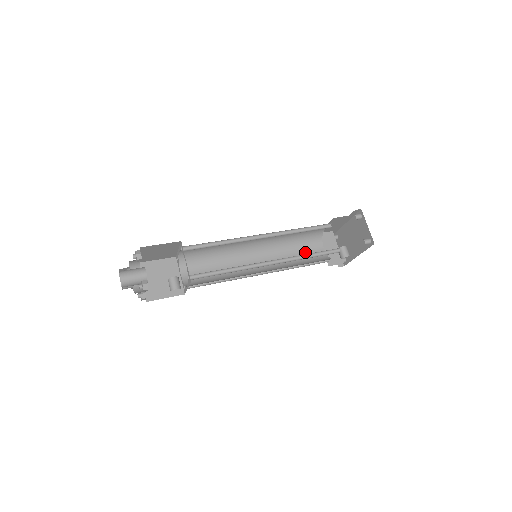
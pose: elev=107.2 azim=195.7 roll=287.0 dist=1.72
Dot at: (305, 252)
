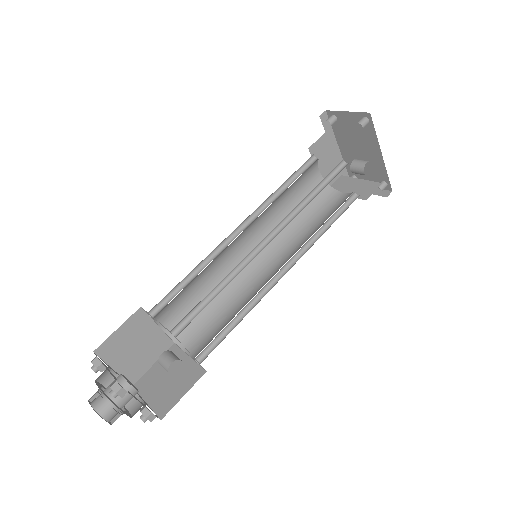
Dot at: (324, 213)
